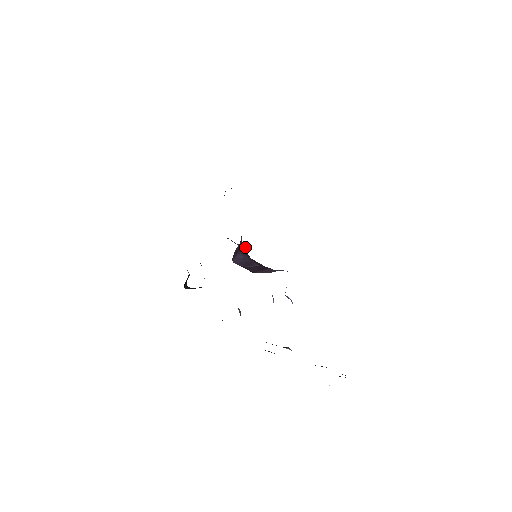
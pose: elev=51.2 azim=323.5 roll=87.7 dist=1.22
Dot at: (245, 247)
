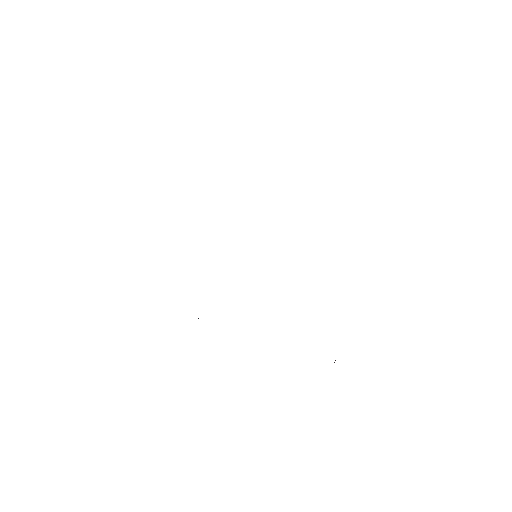
Dot at: occluded
